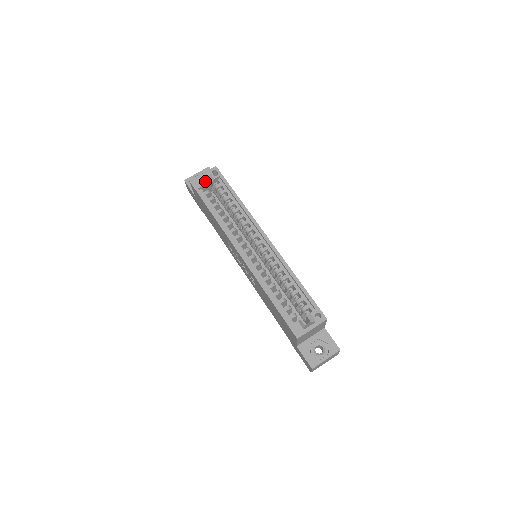
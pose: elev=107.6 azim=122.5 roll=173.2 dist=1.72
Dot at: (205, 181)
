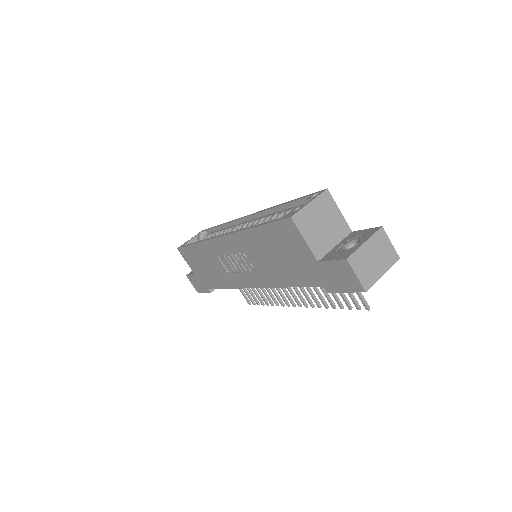
Dot at: occluded
